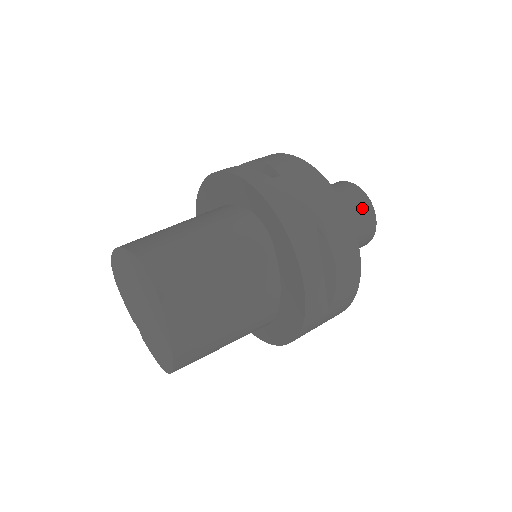
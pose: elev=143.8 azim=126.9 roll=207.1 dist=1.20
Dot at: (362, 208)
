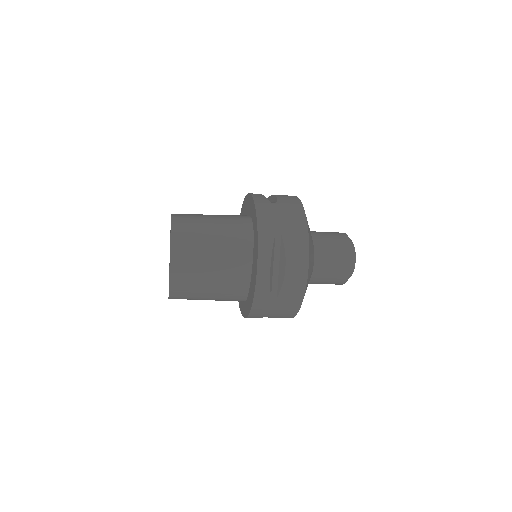
Dot at: (342, 251)
